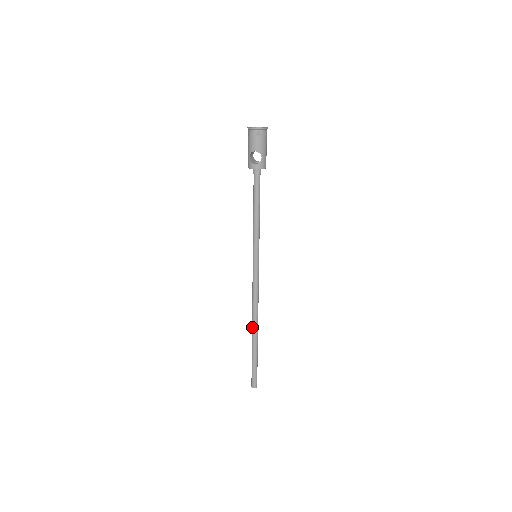
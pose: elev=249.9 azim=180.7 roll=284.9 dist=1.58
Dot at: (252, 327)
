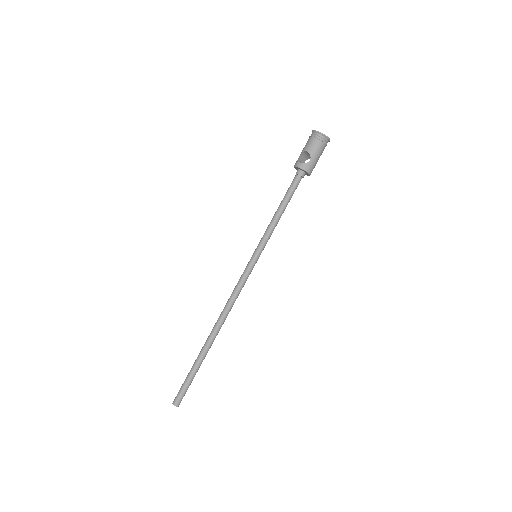
Dot at: (211, 331)
